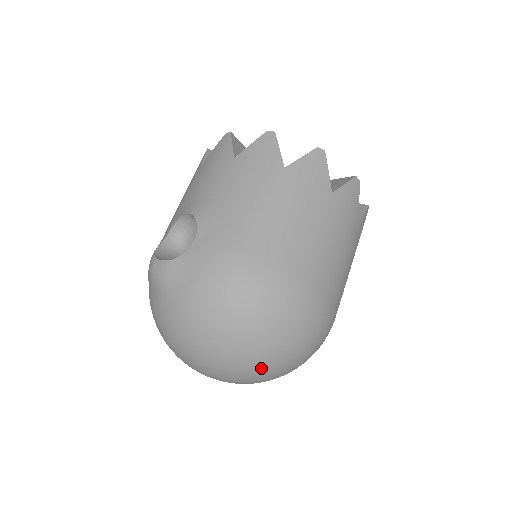
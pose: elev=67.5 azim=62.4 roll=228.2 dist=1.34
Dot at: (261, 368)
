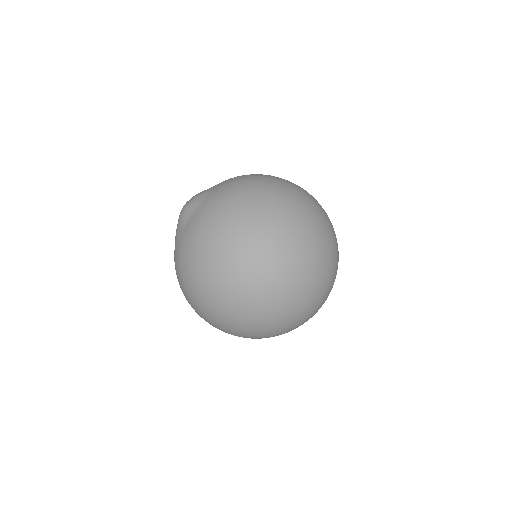
Dot at: (296, 218)
